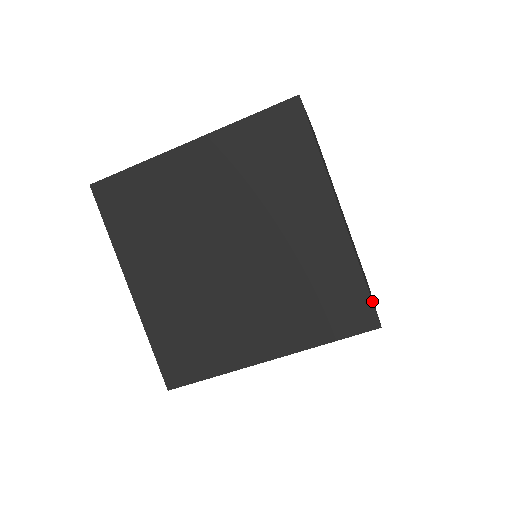
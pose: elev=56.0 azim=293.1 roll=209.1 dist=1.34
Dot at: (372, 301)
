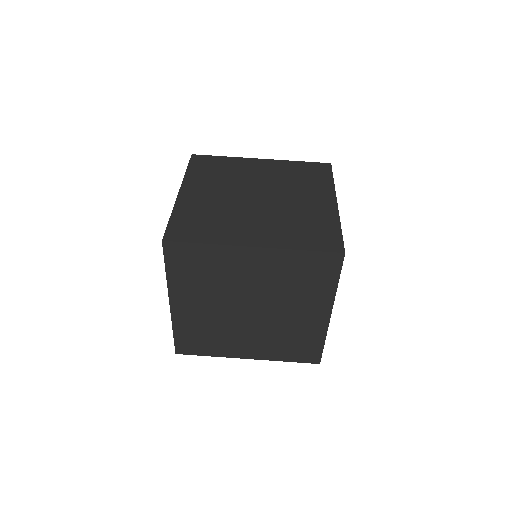
Dot at: occluded
